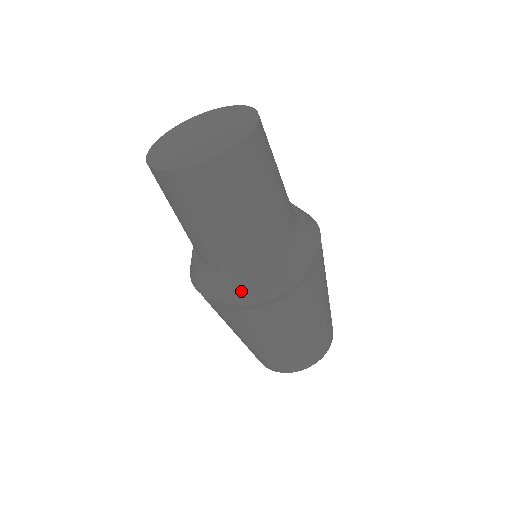
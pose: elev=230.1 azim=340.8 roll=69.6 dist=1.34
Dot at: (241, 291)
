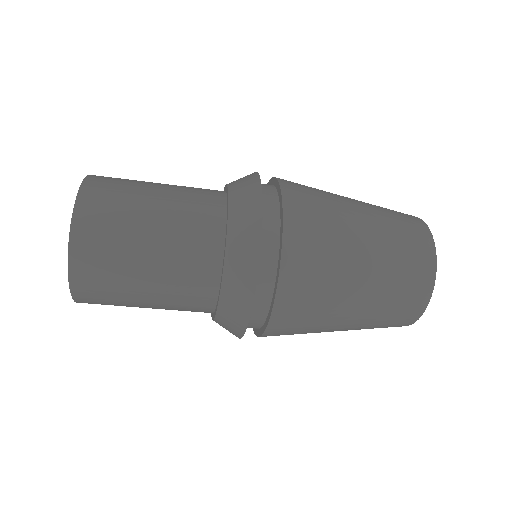
Dot at: (232, 330)
